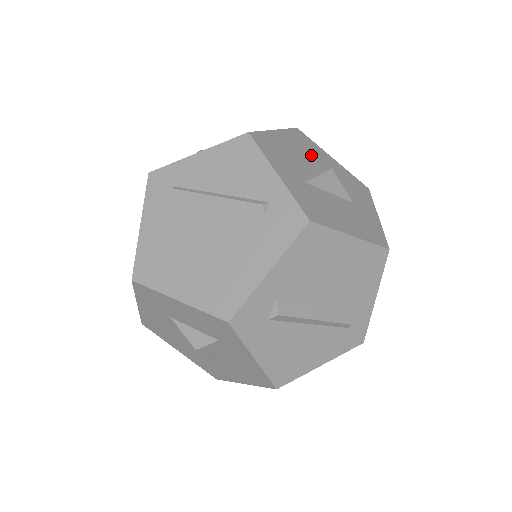
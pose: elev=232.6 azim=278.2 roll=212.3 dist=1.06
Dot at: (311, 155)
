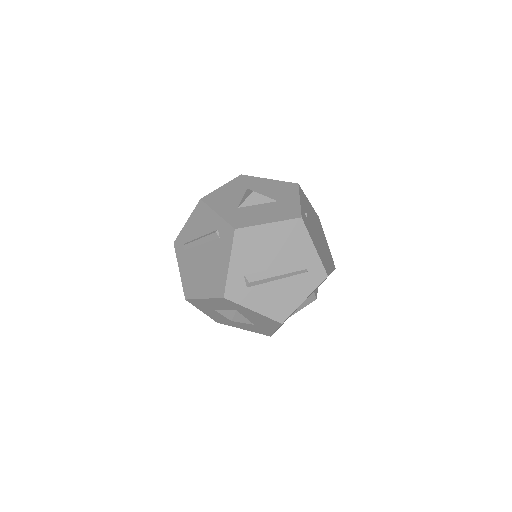
Dot at: (248, 187)
